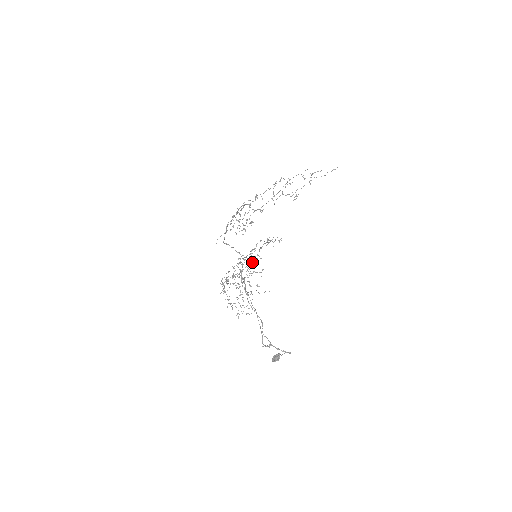
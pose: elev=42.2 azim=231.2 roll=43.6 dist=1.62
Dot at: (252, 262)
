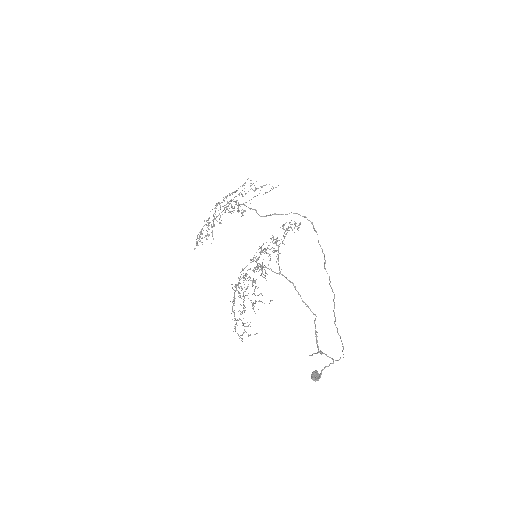
Dot at: (278, 250)
